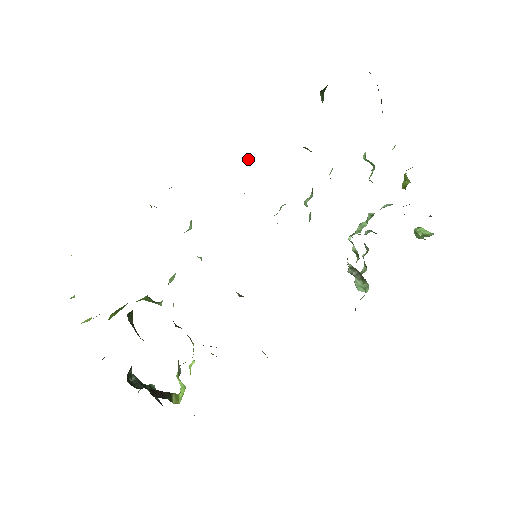
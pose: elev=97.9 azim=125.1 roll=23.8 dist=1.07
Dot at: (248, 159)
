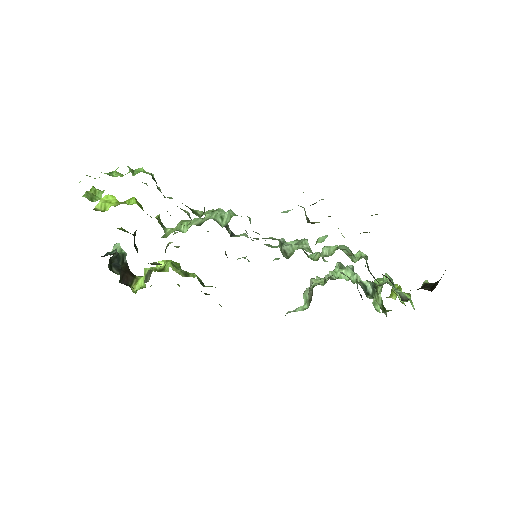
Dot at: occluded
